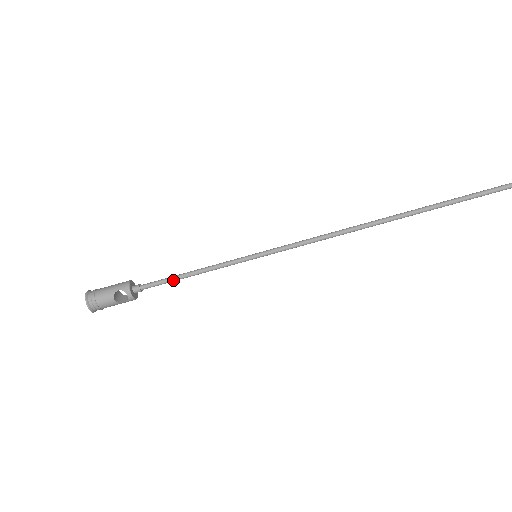
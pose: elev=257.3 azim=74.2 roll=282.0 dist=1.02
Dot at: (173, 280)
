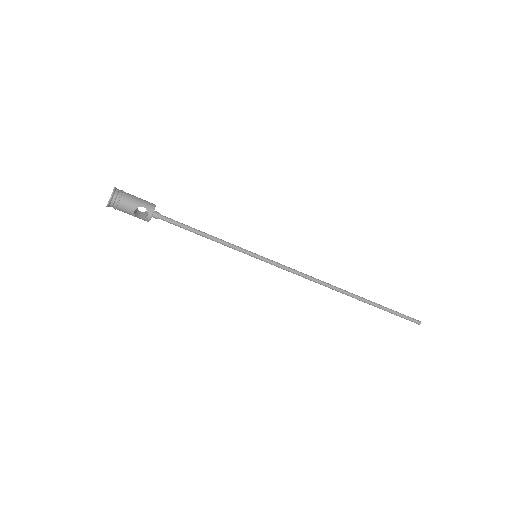
Dot at: (188, 229)
